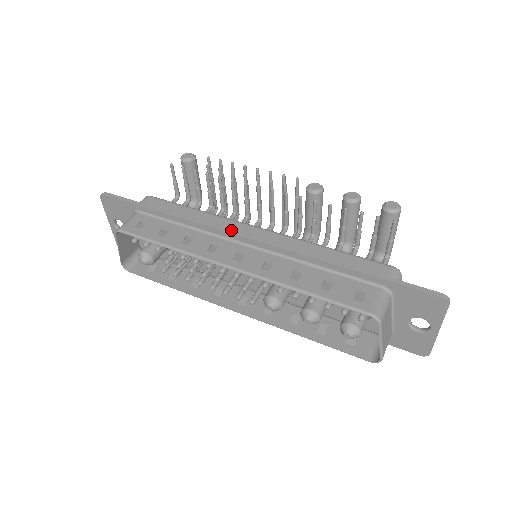
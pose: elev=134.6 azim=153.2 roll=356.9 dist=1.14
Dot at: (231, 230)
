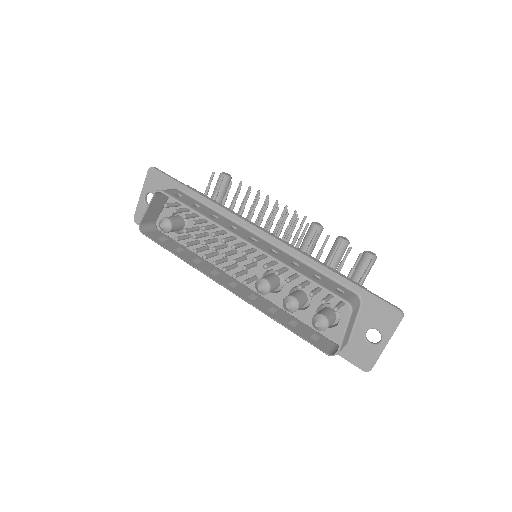
Dot at: occluded
